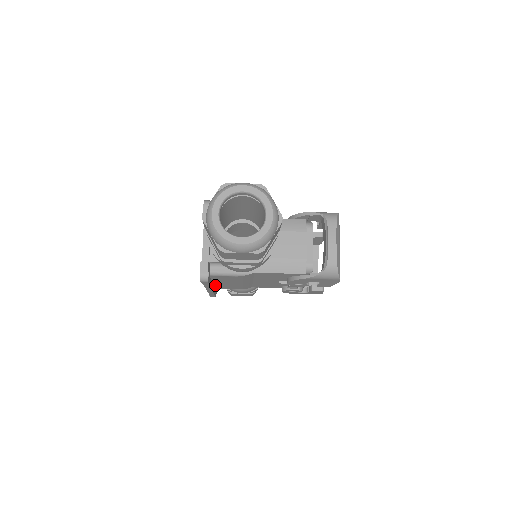
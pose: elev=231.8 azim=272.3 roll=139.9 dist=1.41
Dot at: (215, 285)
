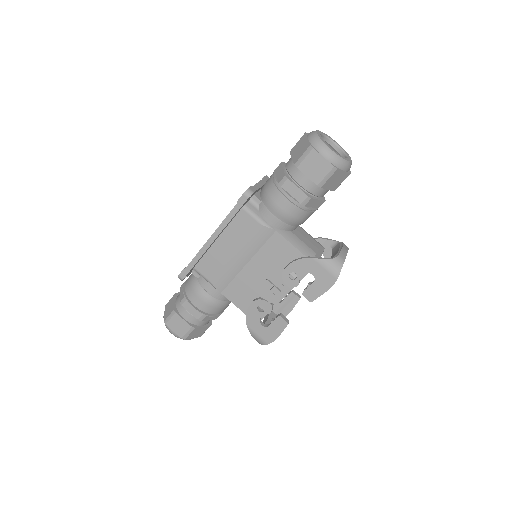
Dot at: (208, 251)
